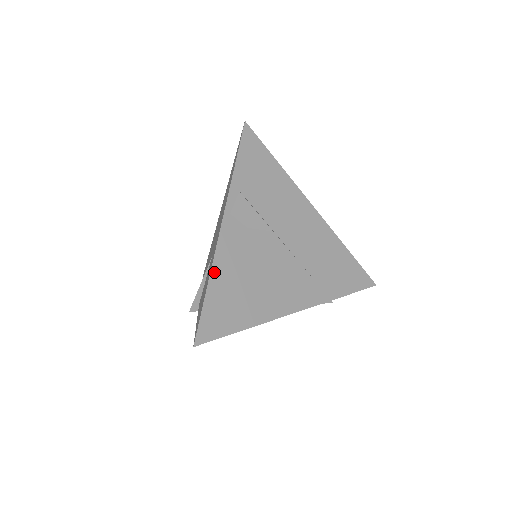
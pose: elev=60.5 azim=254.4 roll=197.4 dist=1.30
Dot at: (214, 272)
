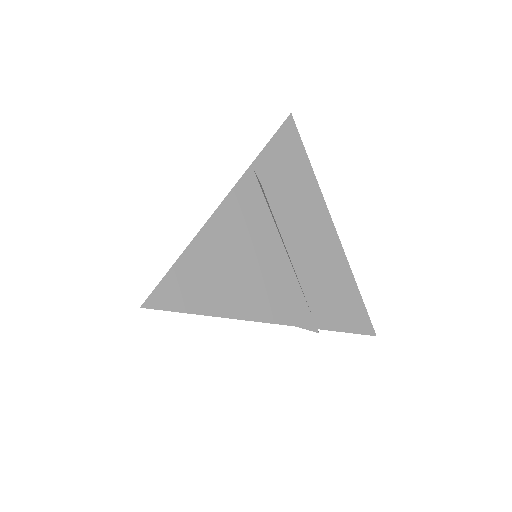
Dot at: (196, 242)
